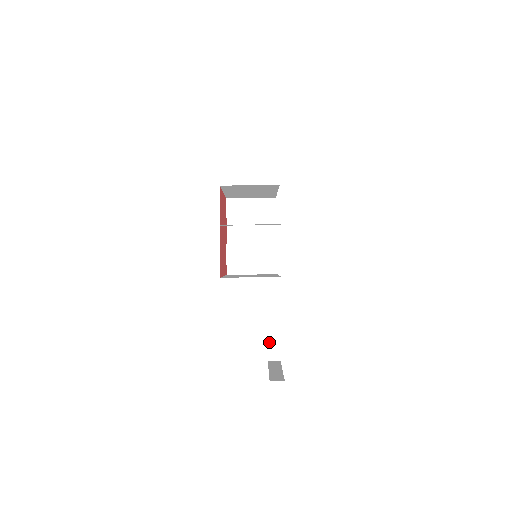
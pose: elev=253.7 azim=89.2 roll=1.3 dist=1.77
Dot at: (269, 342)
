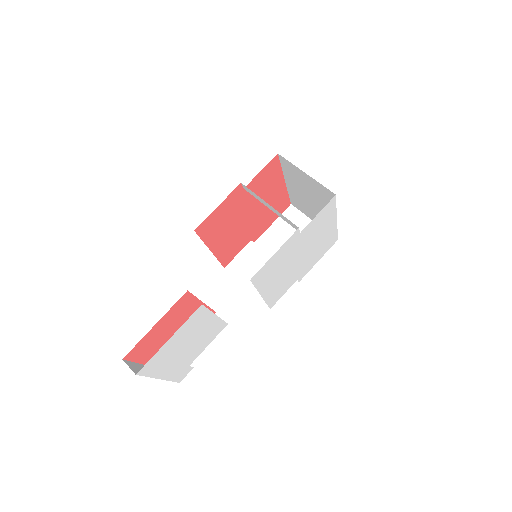
Dot at: occluded
